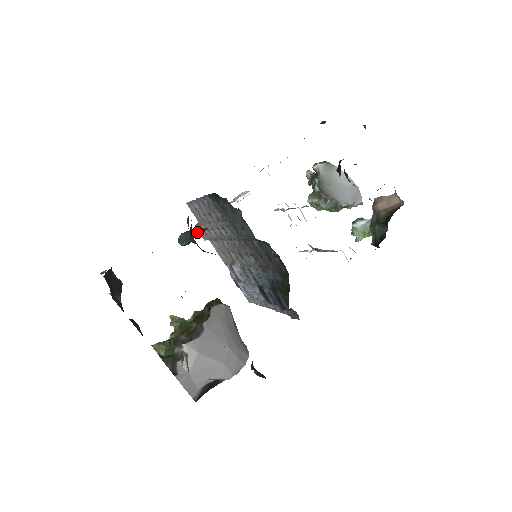
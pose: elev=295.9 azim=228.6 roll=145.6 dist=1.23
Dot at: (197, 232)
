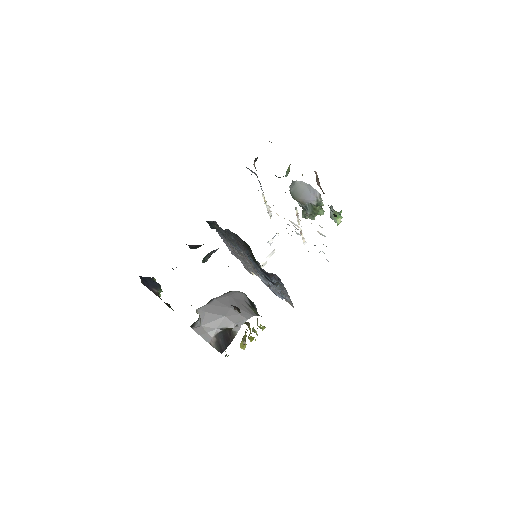
Dot at: (212, 252)
